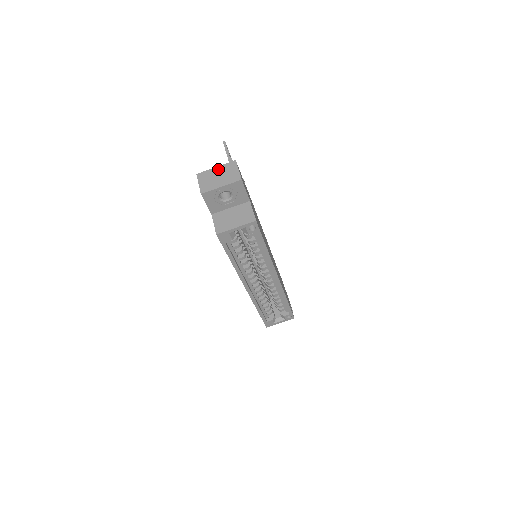
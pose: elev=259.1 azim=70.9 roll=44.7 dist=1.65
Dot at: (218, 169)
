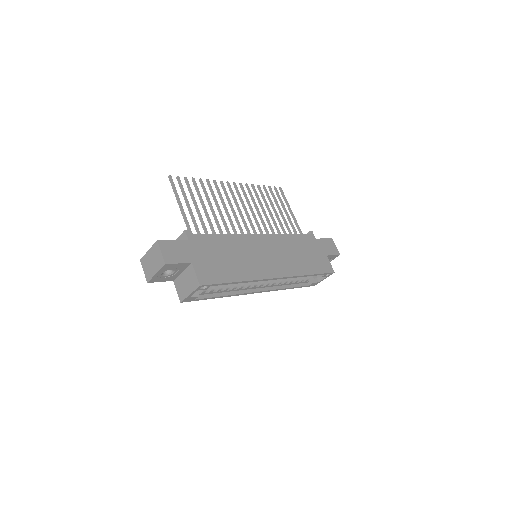
Dot at: (150, 253)
